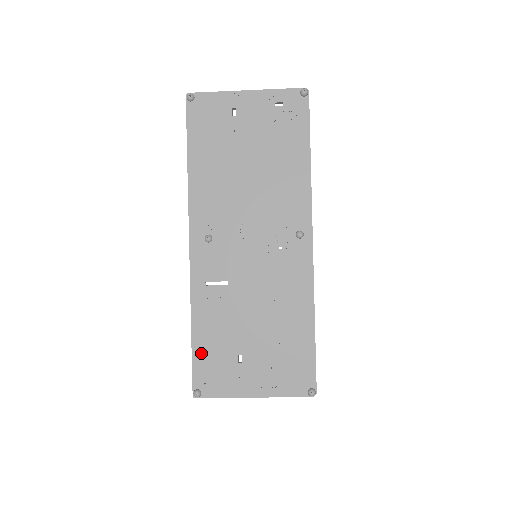
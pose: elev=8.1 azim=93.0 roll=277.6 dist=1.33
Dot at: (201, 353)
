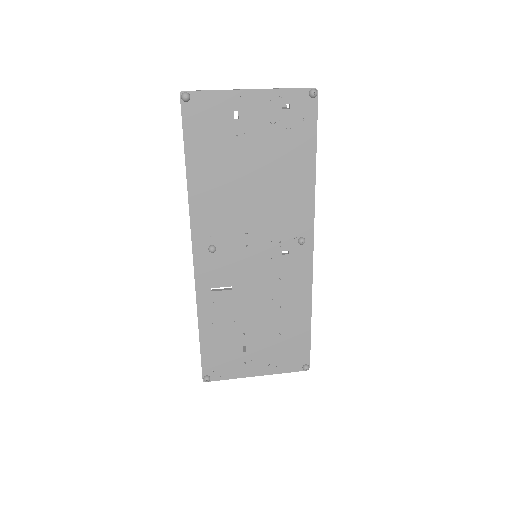
Dot at: (209, 348)
